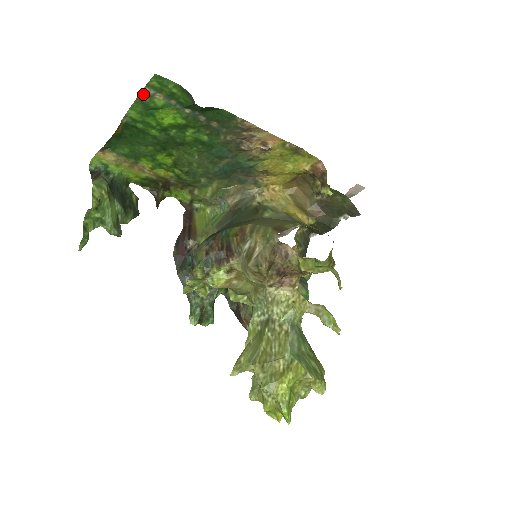
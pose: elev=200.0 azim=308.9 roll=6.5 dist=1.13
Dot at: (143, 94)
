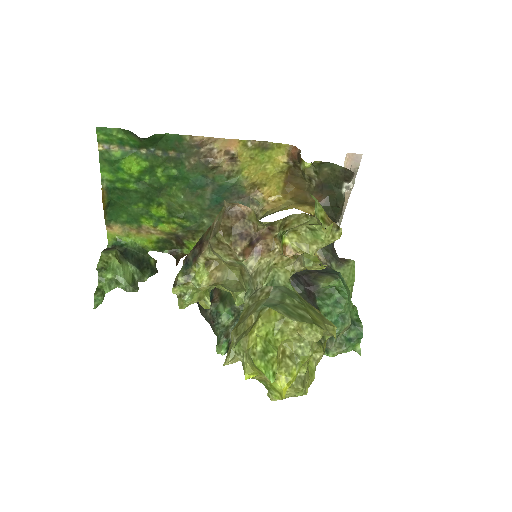
Dot at: (101, 152)
